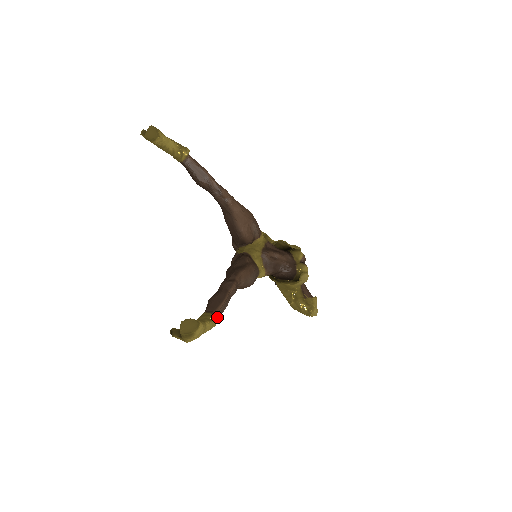
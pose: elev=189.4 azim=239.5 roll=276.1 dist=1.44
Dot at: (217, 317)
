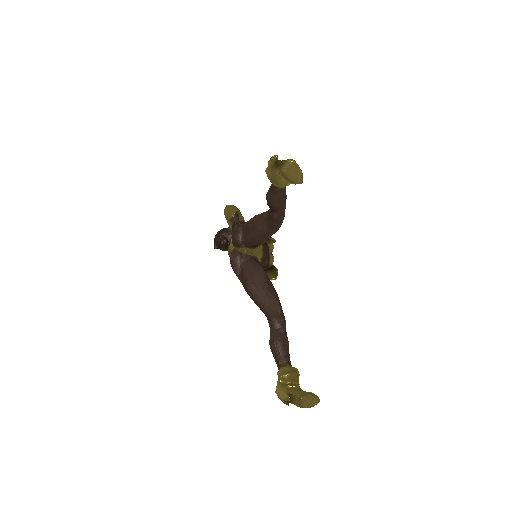
Dot at: occluded
